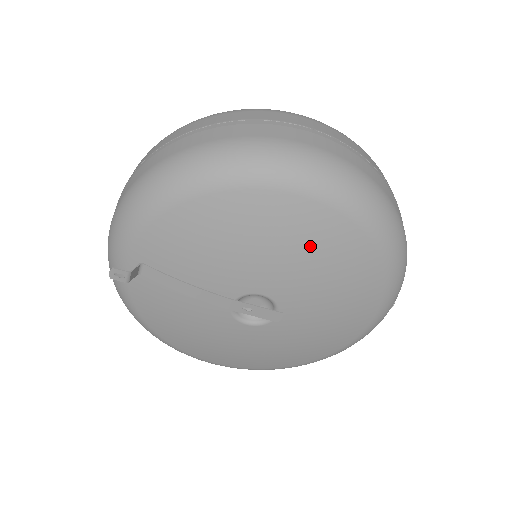
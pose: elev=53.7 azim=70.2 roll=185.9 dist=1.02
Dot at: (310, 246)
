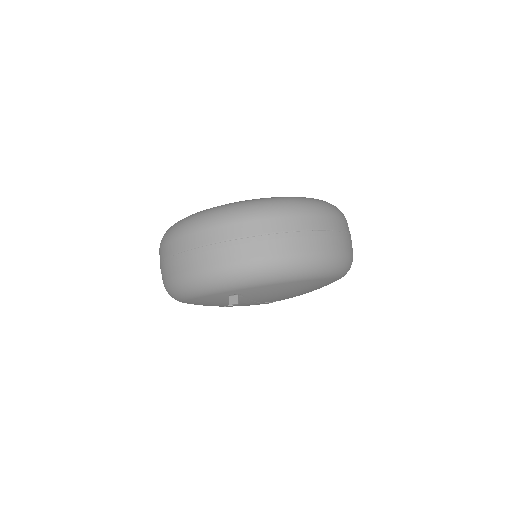
Dot at: occluded
